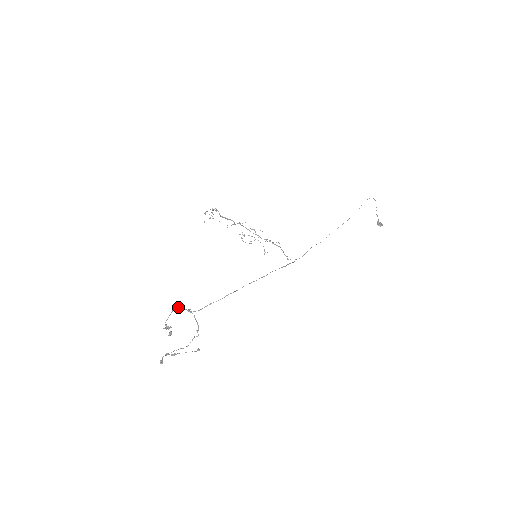
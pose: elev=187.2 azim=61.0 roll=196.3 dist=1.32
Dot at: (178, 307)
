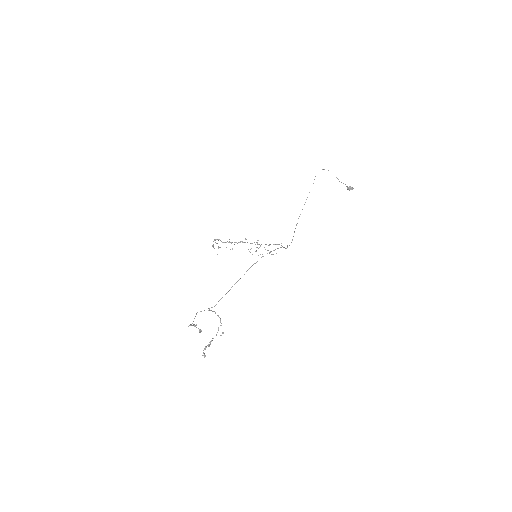
Dot at: (201, 311)
